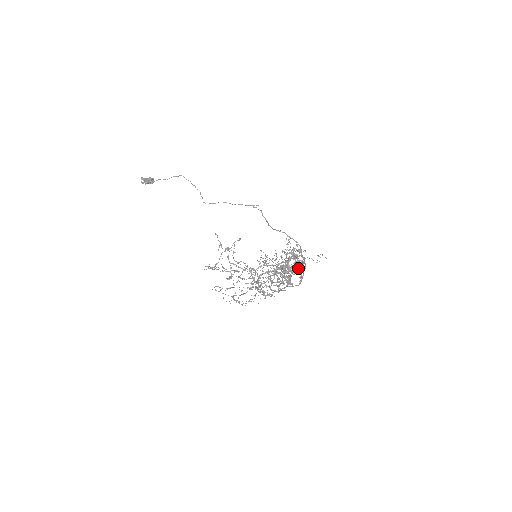
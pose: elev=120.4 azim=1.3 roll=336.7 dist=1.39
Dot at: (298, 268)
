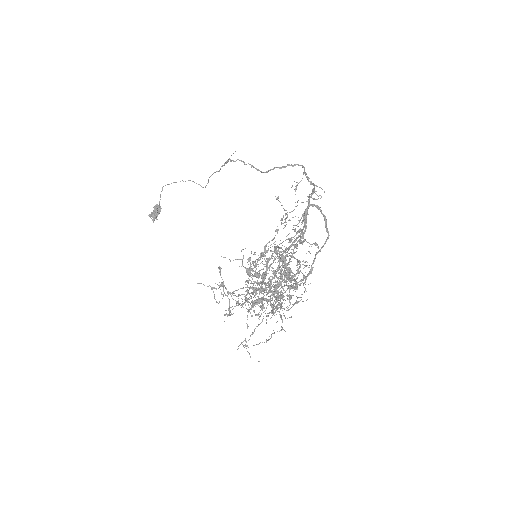
Dot at: (295, 247)
